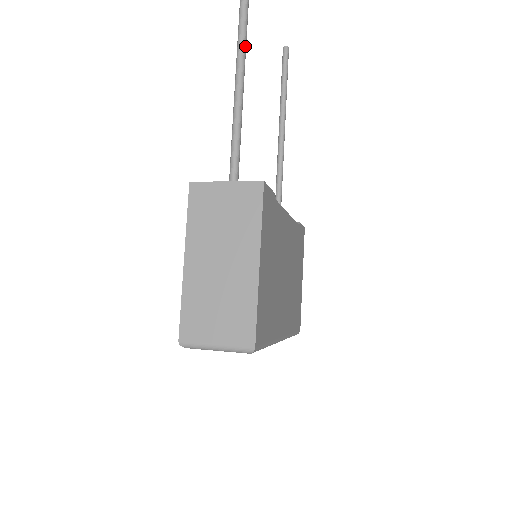
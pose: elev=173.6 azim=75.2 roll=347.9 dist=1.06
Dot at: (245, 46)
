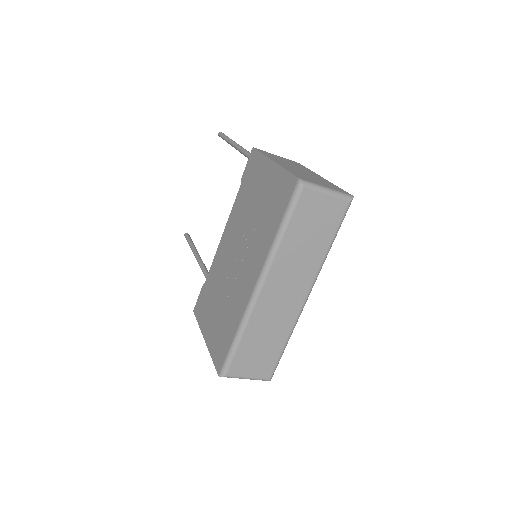
Dot at: occluded
